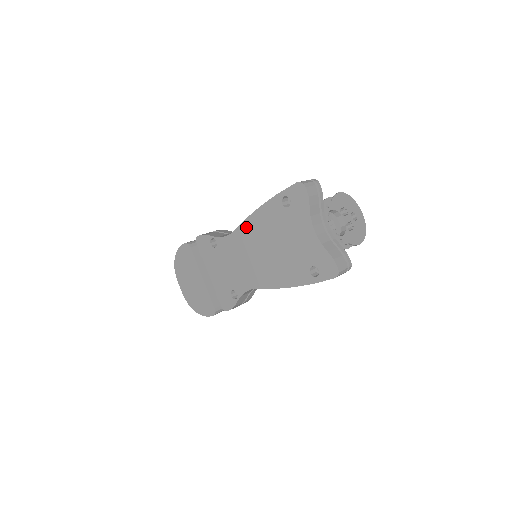
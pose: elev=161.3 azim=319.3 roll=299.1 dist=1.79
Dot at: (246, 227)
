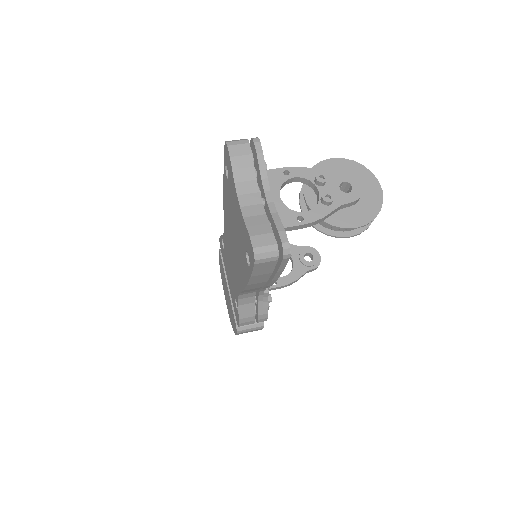
Dot at: (225, 217)
